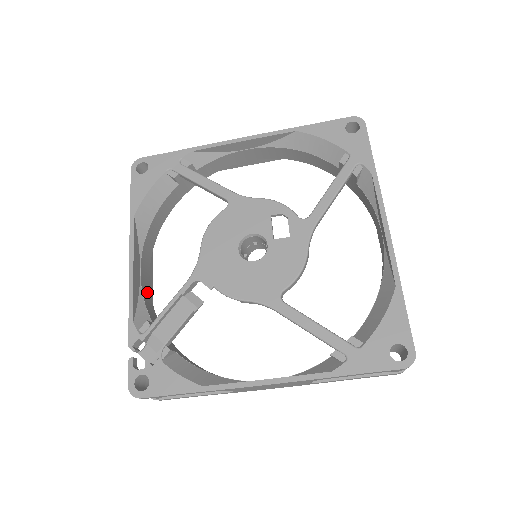
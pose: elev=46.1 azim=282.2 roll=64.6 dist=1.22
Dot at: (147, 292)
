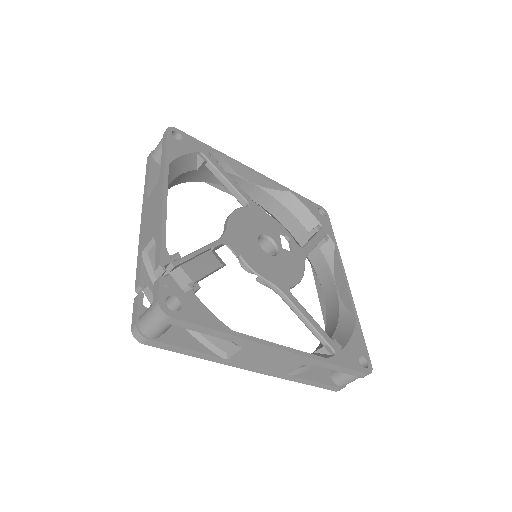
Dot at: occluded
